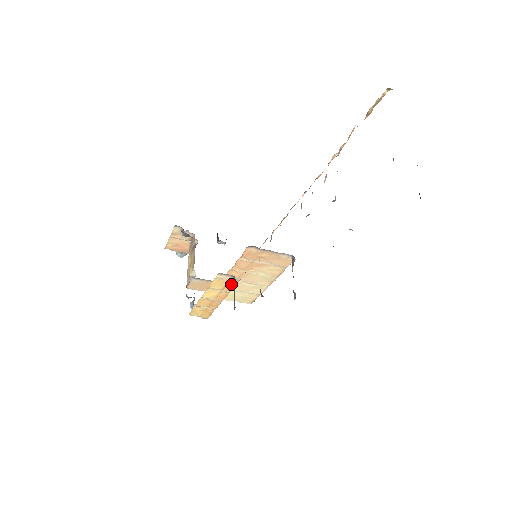
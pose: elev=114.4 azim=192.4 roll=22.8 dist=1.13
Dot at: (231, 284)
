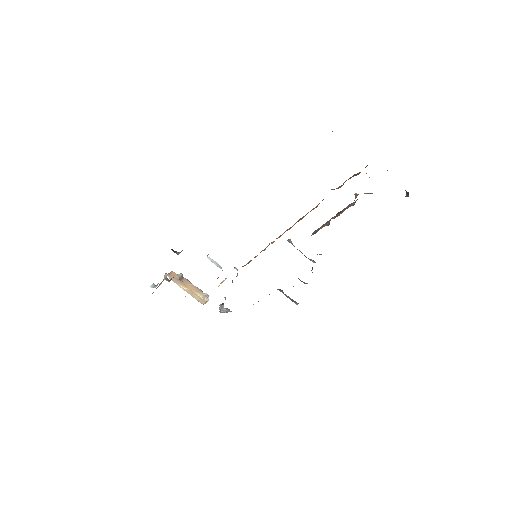
Dot at: occluded
